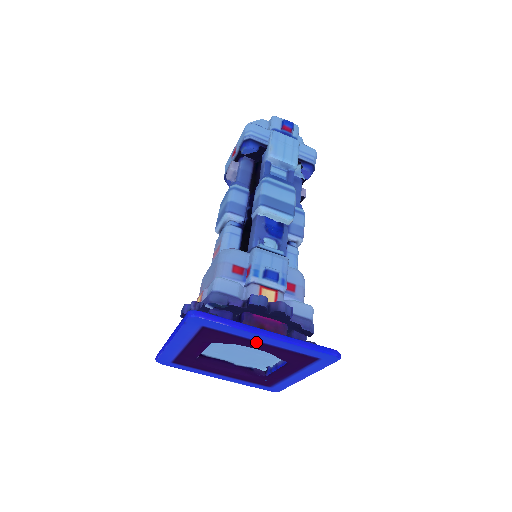
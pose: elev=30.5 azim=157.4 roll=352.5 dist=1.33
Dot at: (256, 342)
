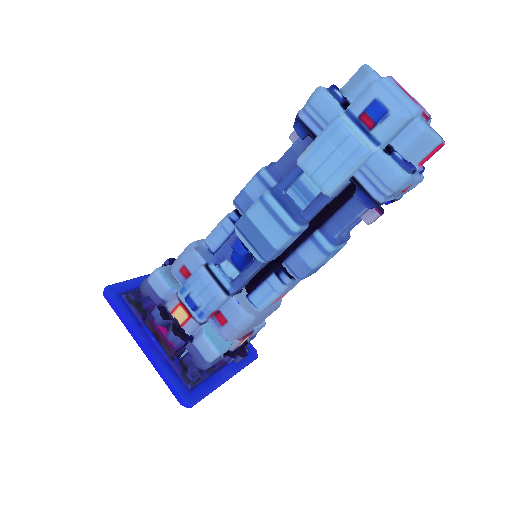
Dot at: (150, 338)
